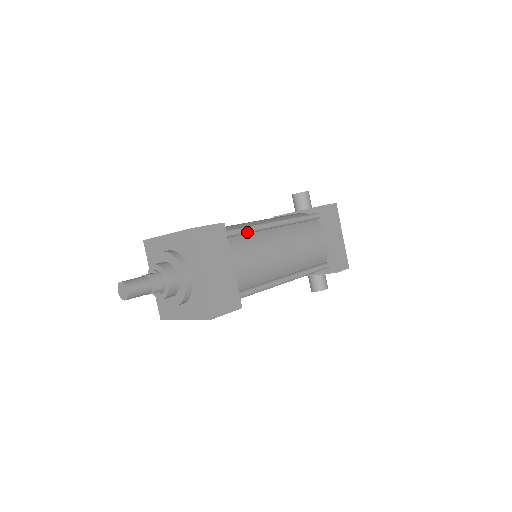
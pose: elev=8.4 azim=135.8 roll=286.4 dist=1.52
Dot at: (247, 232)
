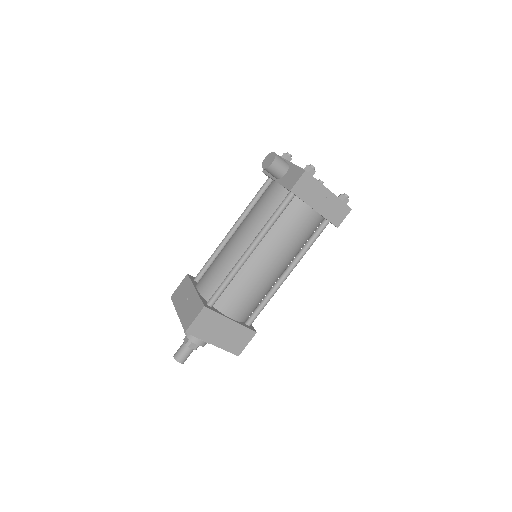
Dot at: (229, 283)
